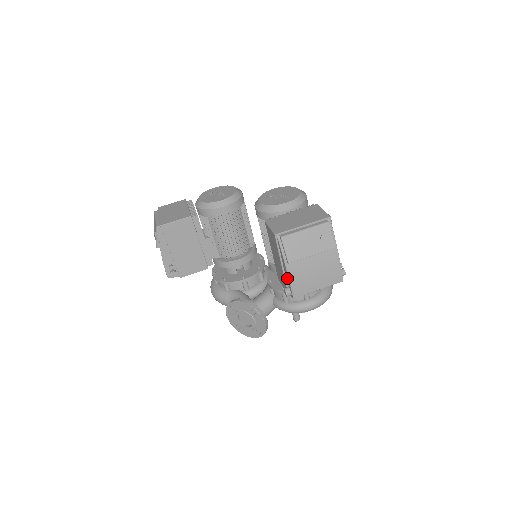
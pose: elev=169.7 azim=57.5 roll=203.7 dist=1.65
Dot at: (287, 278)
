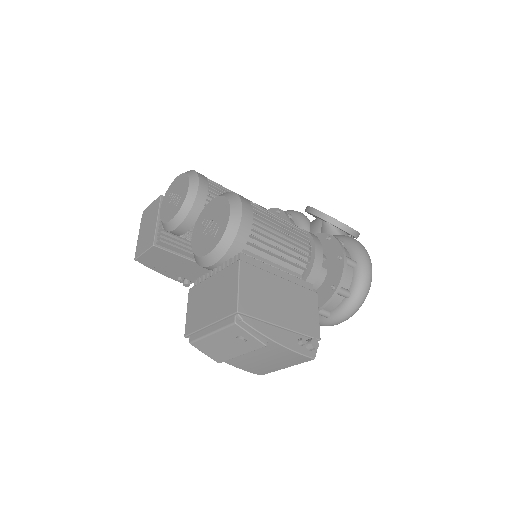
Dot at: occluded
